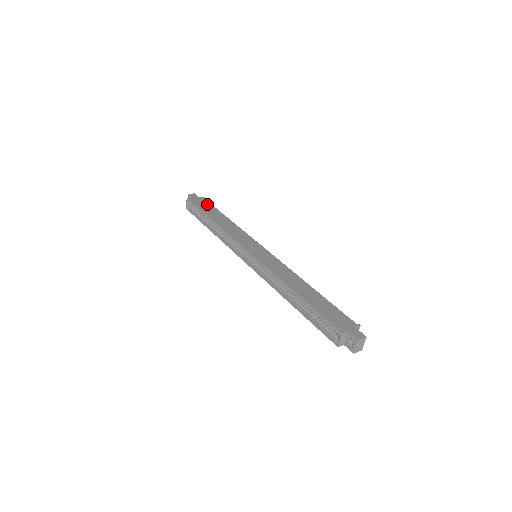
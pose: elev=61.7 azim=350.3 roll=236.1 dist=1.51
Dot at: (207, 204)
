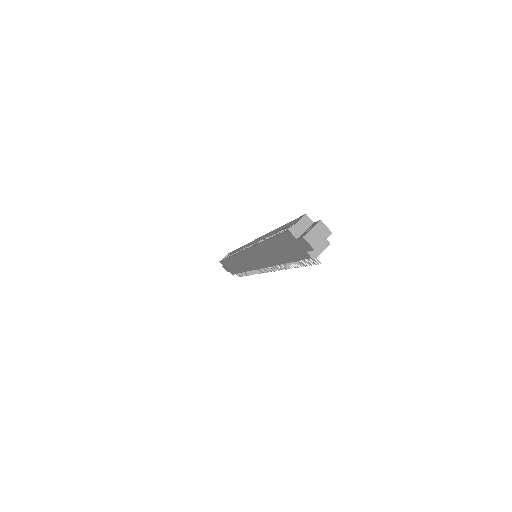
Dot at: occluded
